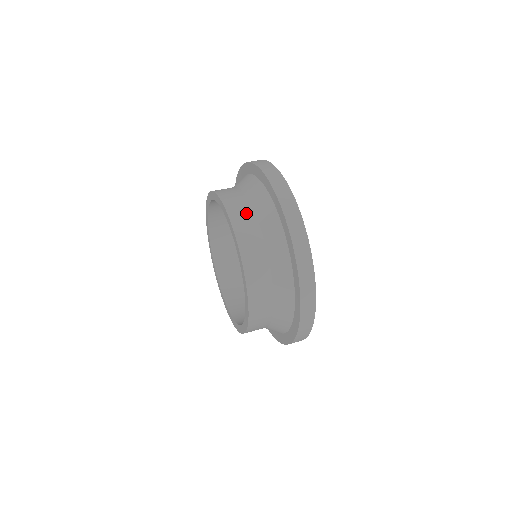
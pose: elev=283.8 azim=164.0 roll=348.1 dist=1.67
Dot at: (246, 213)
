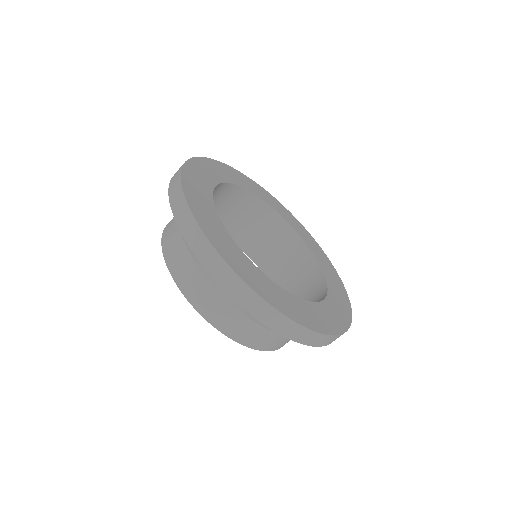
Dot at: (195, 279)
